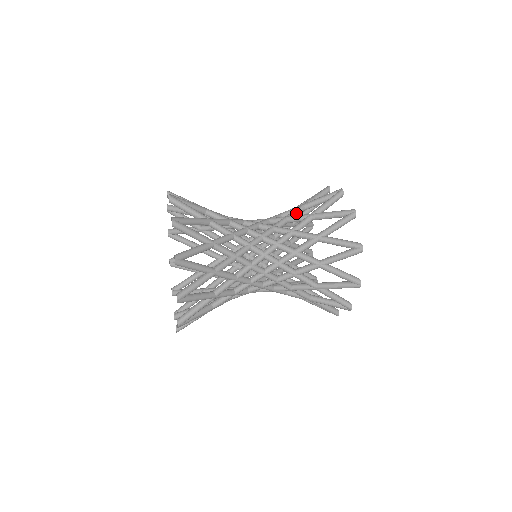
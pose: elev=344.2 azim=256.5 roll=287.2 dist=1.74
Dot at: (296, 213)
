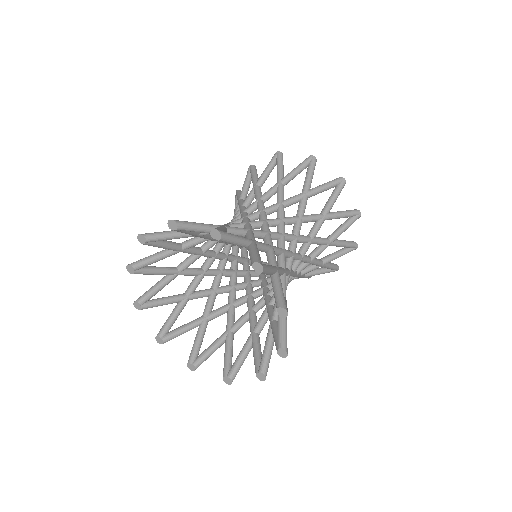
Dot at: occluded
